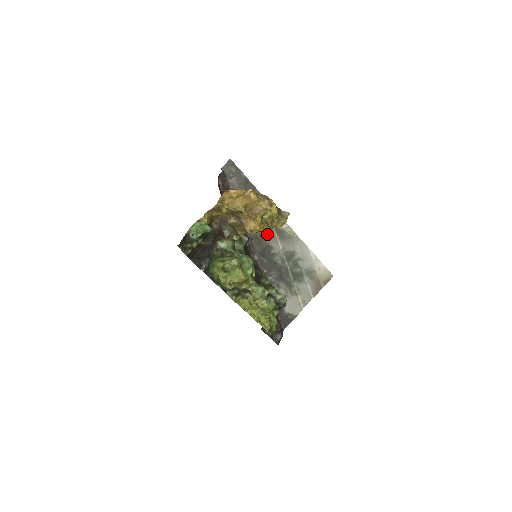
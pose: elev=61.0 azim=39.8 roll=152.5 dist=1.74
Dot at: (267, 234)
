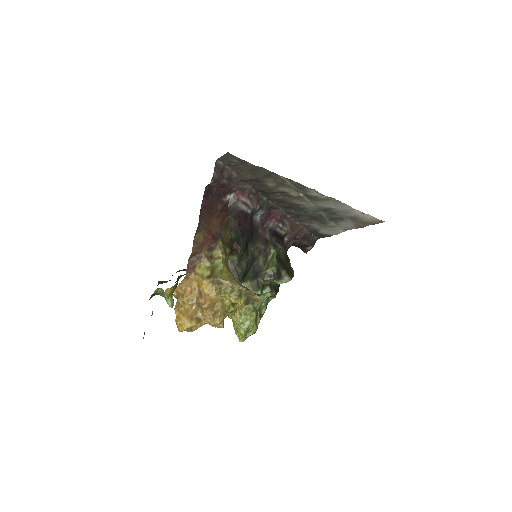
Dot at: (293, 198)
